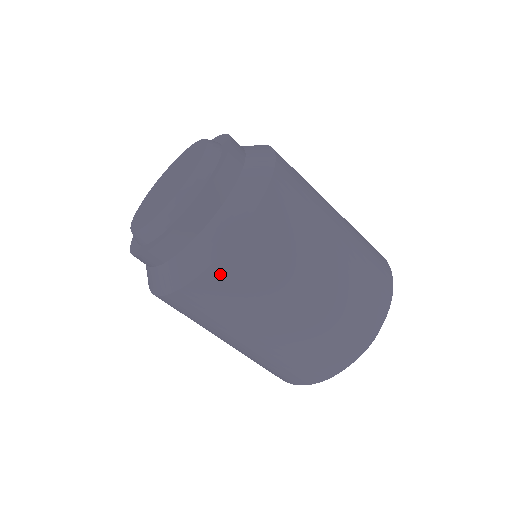
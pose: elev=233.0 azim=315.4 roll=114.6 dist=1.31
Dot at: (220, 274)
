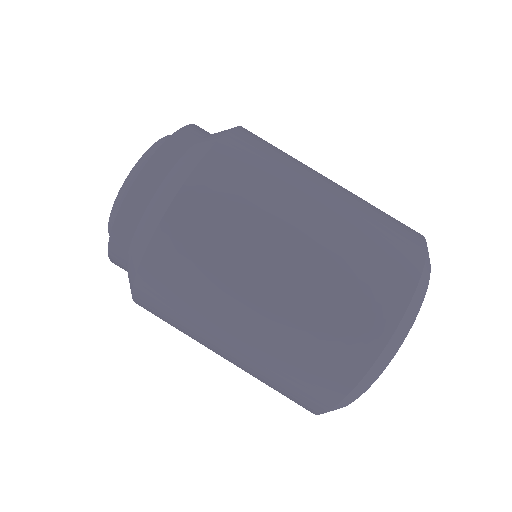
Dot at: (160, 257)
